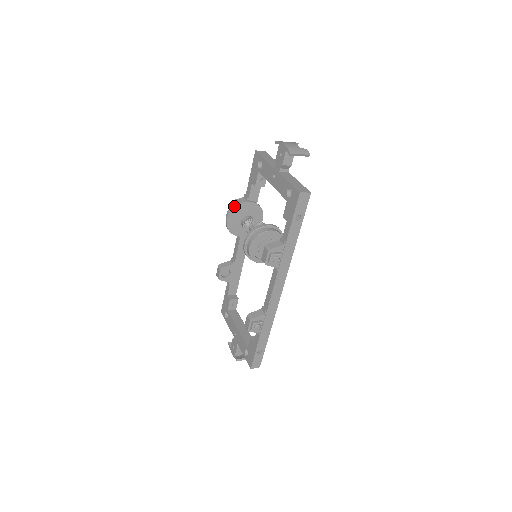
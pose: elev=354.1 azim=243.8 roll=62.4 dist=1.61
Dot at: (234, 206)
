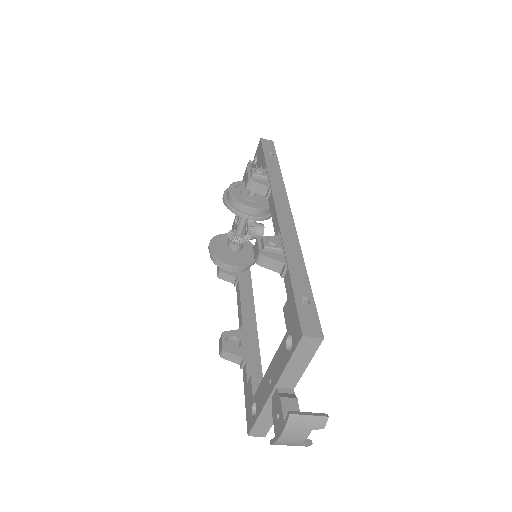
Dot at: (215, 237)
